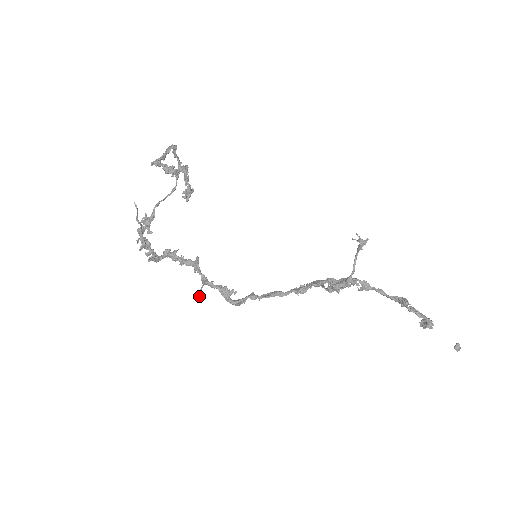
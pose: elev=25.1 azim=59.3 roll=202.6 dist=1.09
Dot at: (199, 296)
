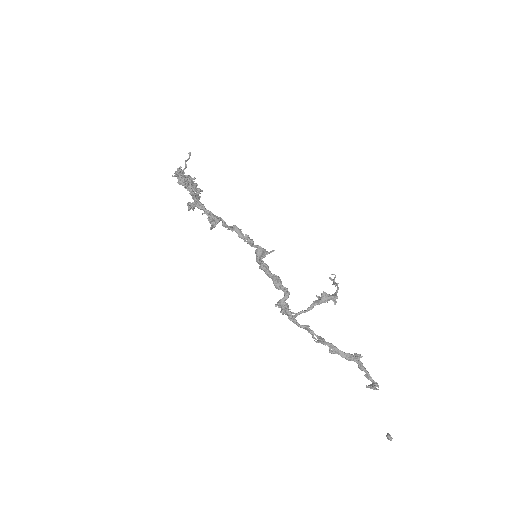
Dot at: (231, 228)
